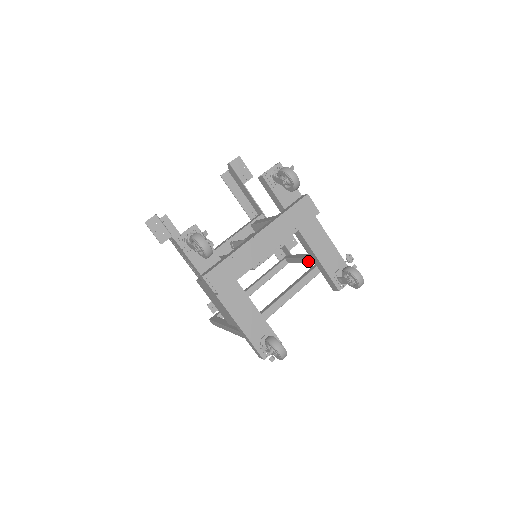
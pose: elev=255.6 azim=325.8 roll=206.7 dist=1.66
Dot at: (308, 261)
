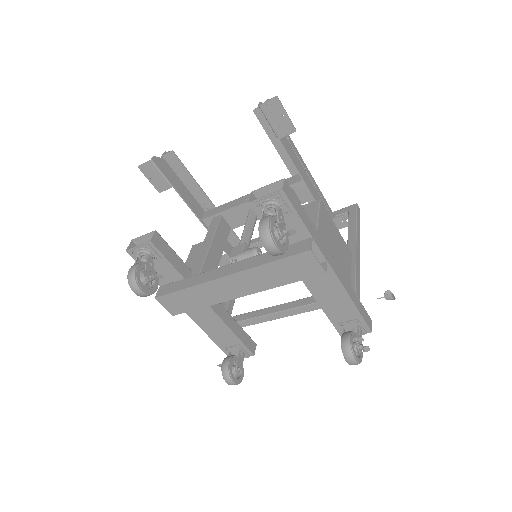
Dot at: occluded
